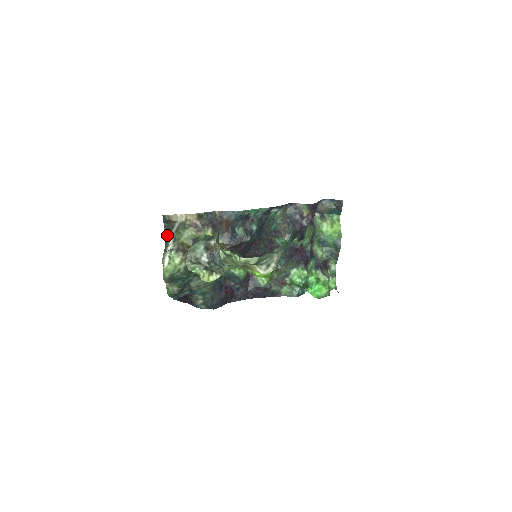
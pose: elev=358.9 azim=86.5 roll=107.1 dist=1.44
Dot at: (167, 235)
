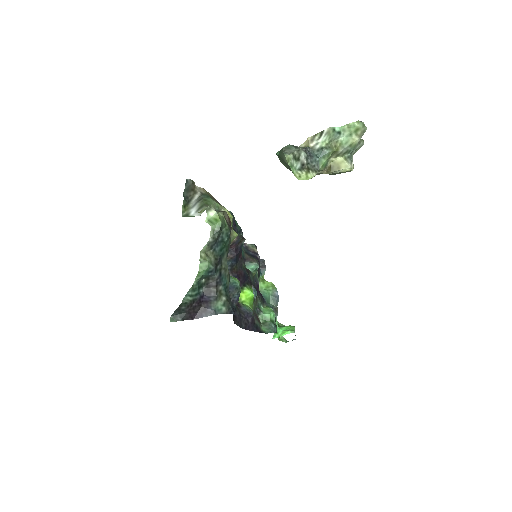
Dot at: (183, 209)
